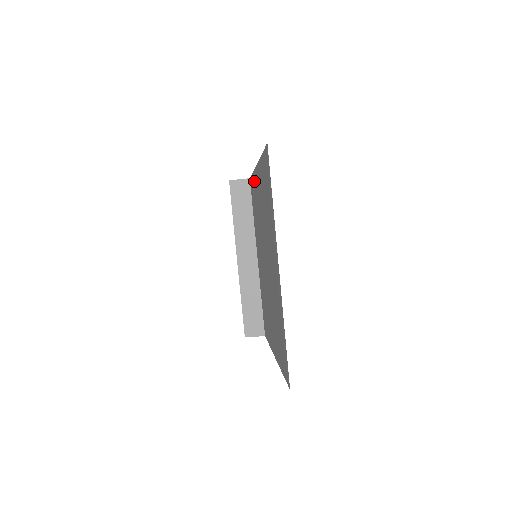
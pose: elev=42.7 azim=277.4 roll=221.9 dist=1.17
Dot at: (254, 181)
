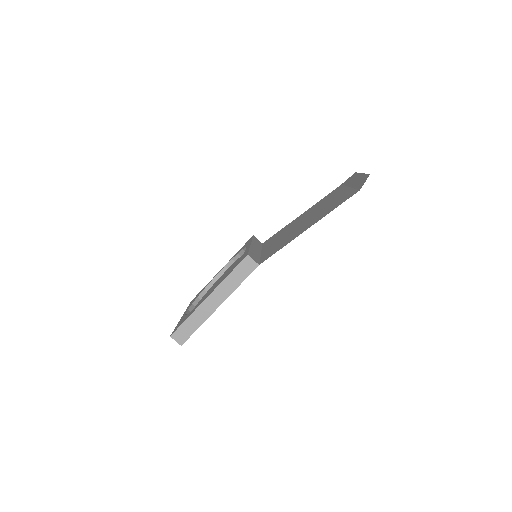
Dot at: (285, 227)
